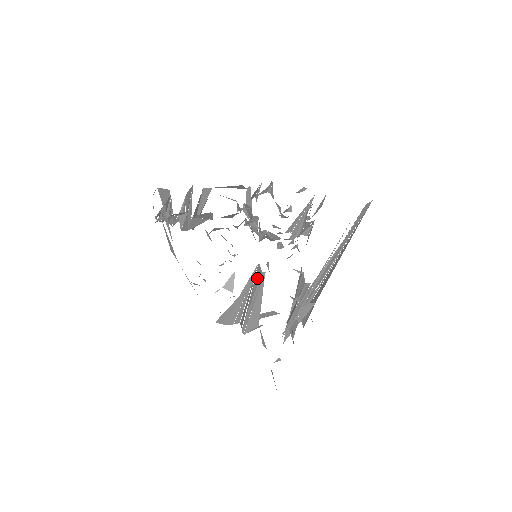
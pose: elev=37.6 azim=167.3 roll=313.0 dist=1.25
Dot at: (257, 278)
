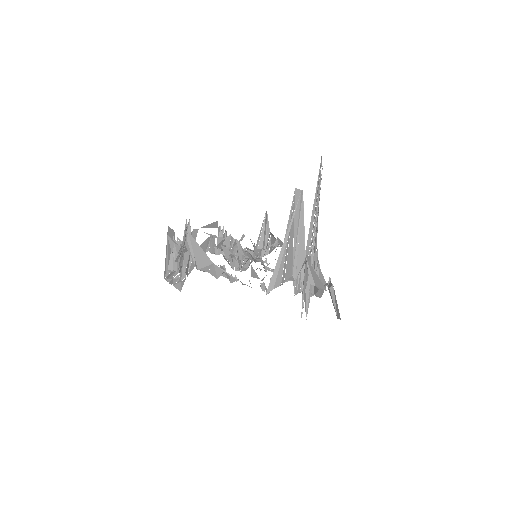
Dot at: (297, 202)
